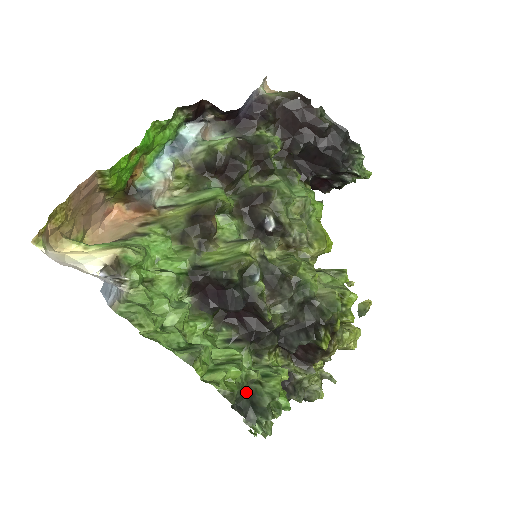
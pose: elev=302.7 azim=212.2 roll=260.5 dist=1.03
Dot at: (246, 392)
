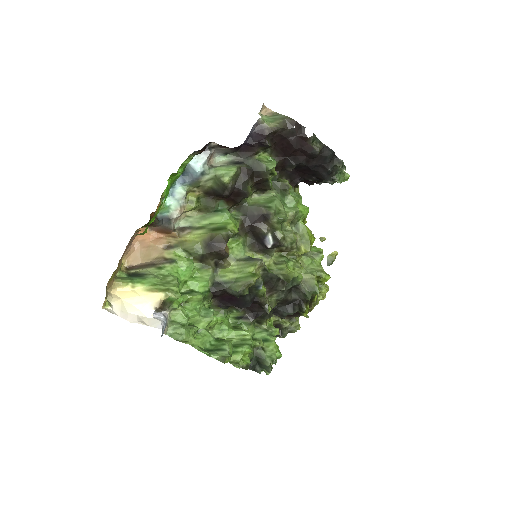
Dot at: (254, 355)
